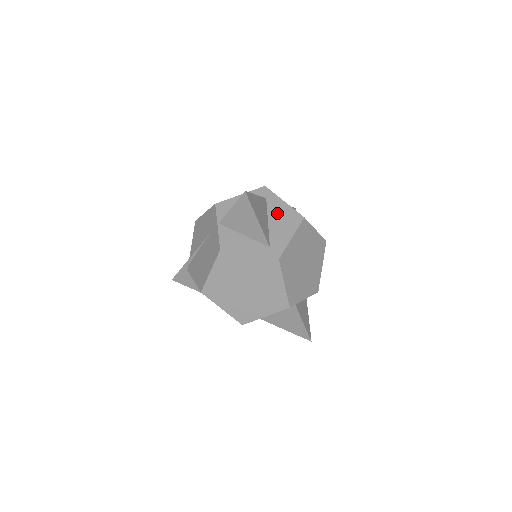
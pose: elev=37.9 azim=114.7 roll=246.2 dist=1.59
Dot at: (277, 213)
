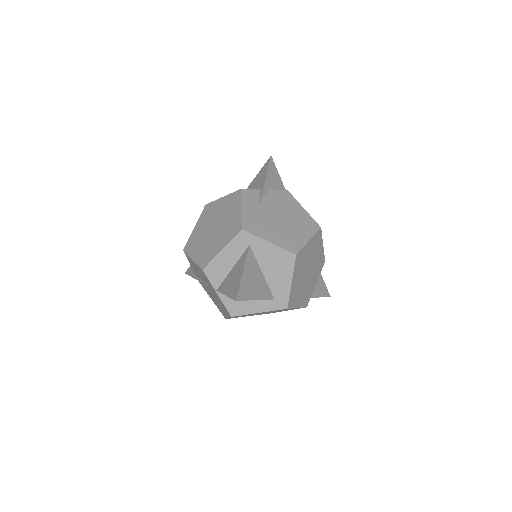
Dot at: (267, 260)
